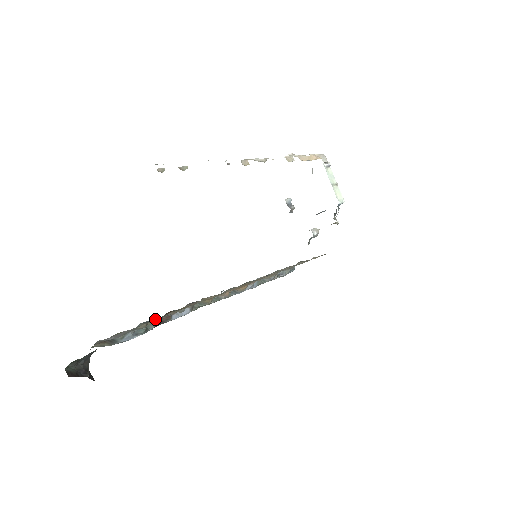
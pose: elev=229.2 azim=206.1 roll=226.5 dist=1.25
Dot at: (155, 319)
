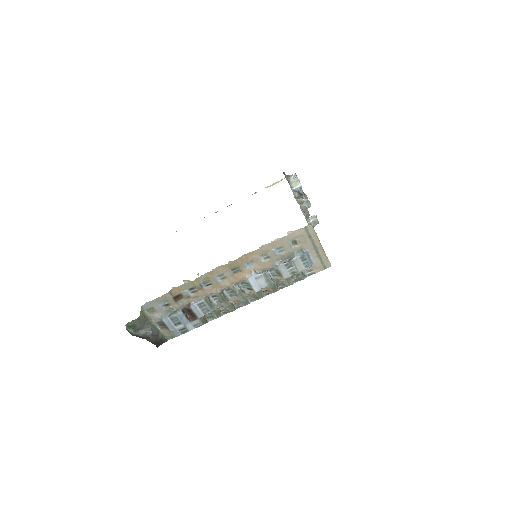
Dot at: (169, 302)
